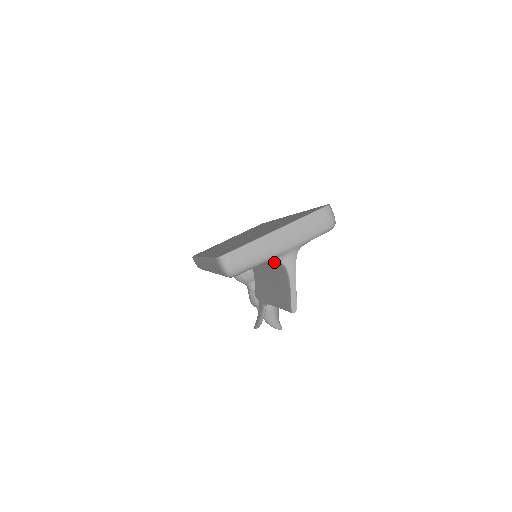
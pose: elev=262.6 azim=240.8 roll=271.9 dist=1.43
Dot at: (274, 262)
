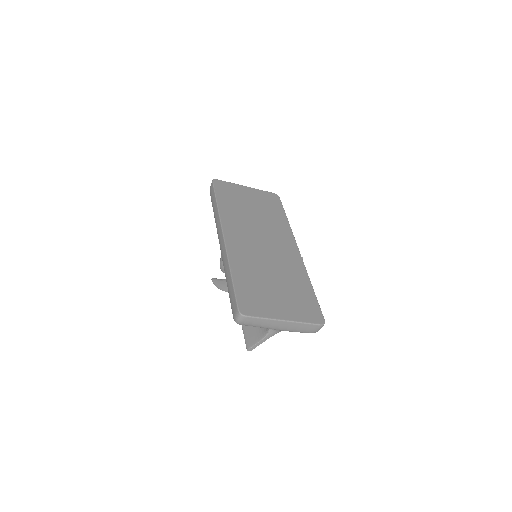
Dot at: occluded
